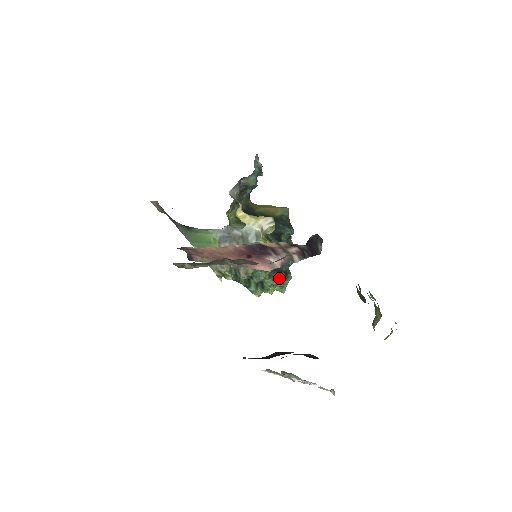
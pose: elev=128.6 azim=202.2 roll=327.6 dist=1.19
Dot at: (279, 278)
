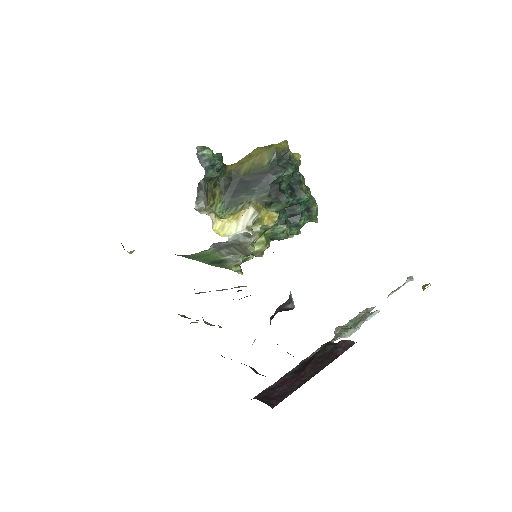
Dot at: (302, 222)
